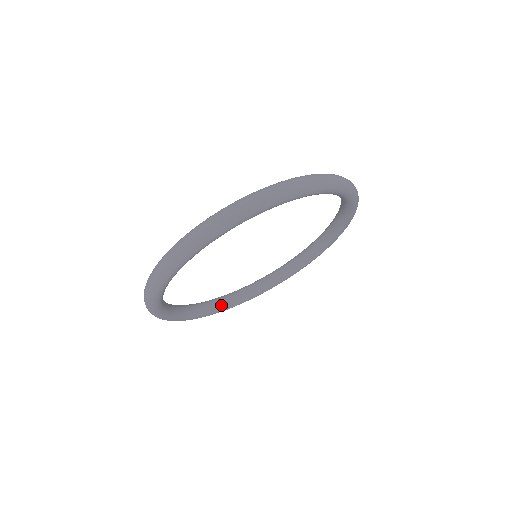
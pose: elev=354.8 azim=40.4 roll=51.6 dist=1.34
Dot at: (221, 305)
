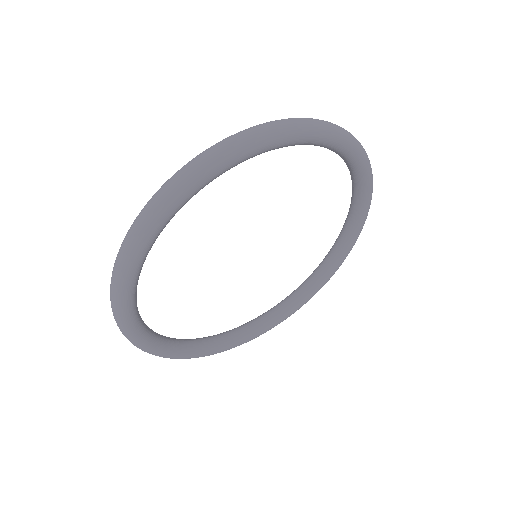
Dot at: (266, 321)
